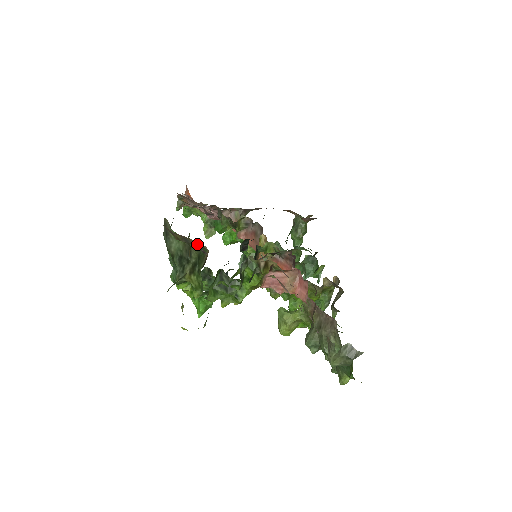
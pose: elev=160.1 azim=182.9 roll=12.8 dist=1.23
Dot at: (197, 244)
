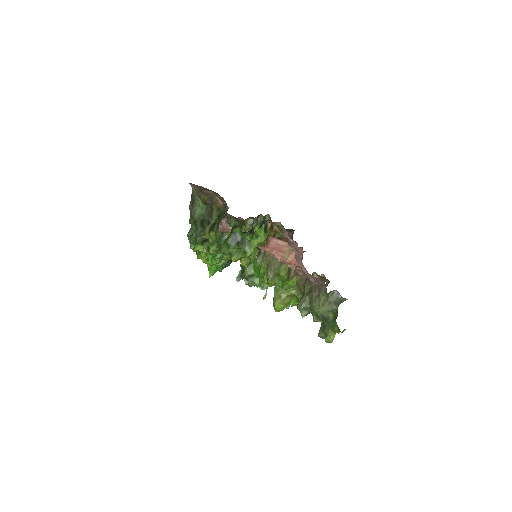
Dot at: (220, 202)
